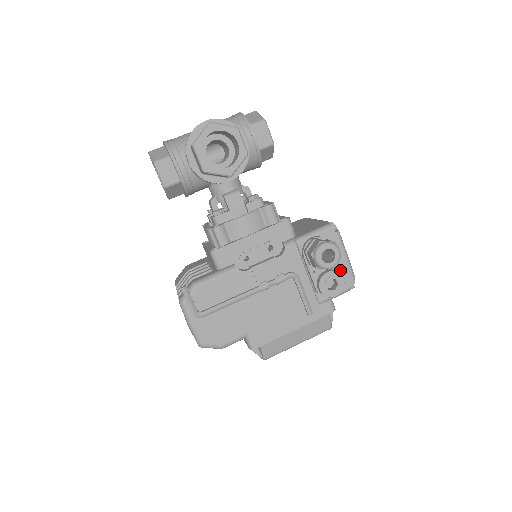
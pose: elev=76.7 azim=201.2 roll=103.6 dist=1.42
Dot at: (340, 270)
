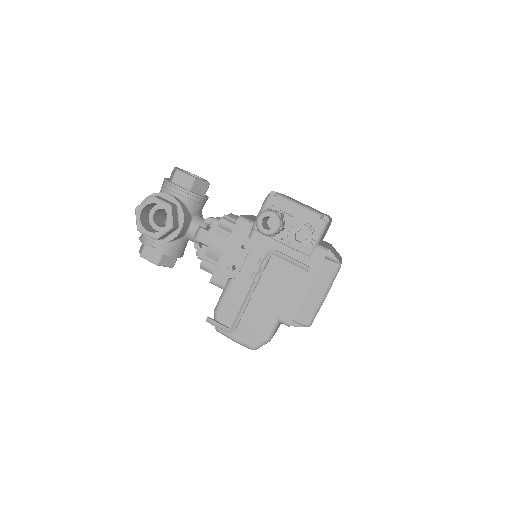
Dot at: (300, 221)
